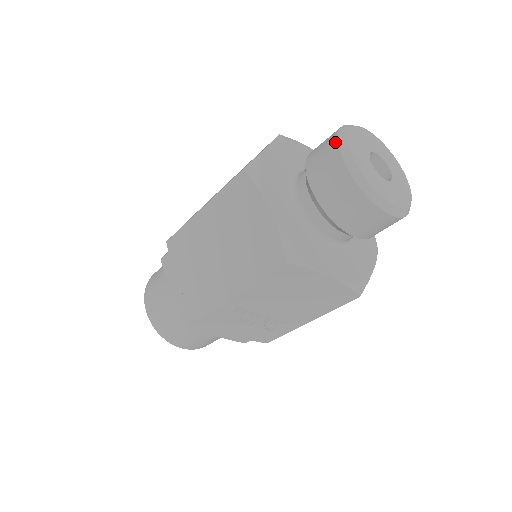
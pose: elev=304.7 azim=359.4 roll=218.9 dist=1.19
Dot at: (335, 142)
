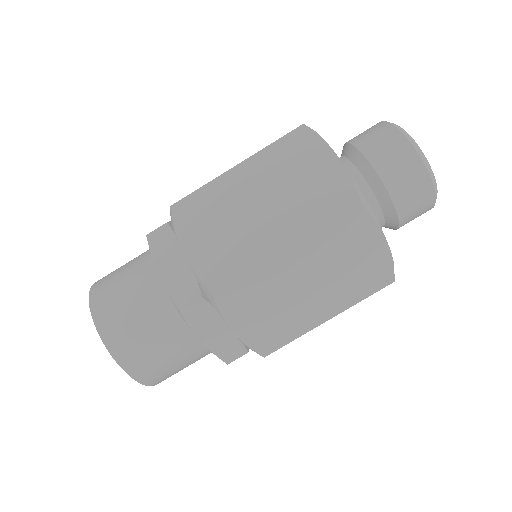
Dot at: (418, 158)
